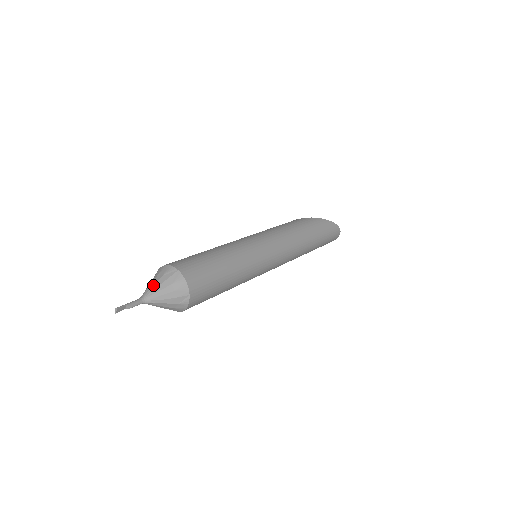
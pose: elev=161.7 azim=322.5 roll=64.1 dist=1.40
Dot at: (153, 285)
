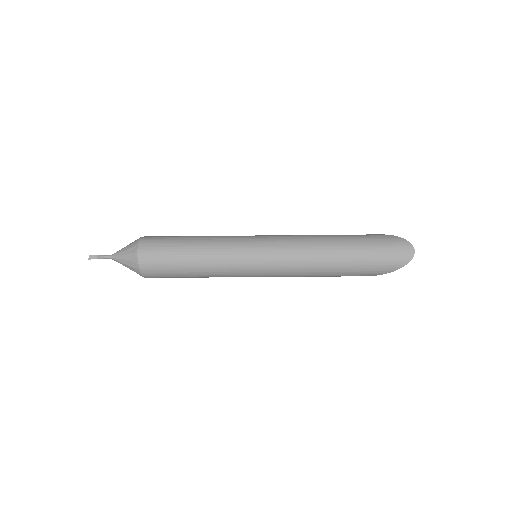
Dot at: occluded
